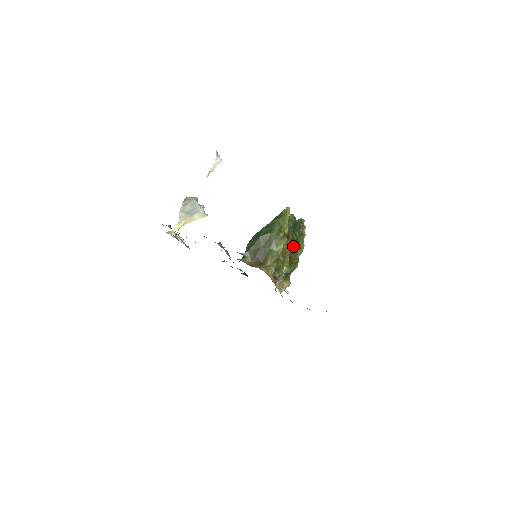
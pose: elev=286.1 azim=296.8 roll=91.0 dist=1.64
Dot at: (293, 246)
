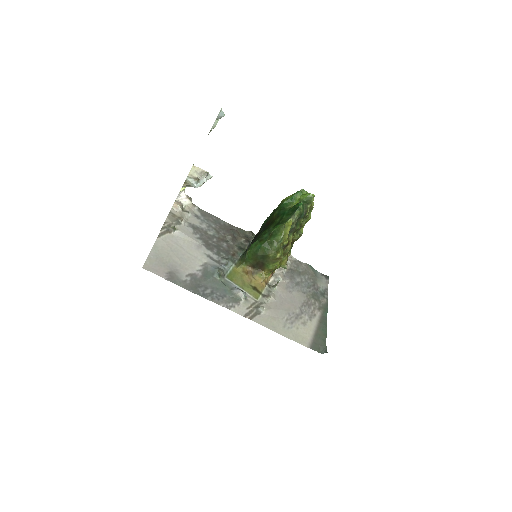
Dot at: occluded
